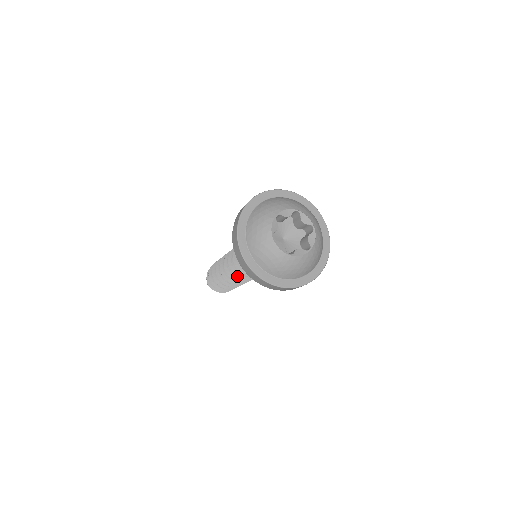
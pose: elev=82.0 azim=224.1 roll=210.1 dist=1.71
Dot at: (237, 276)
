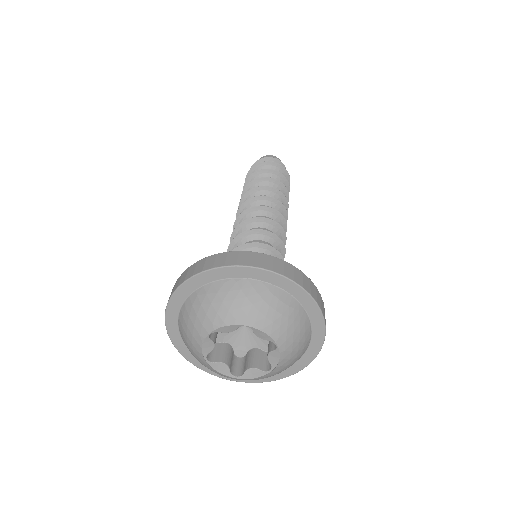
Dot at: occluded
